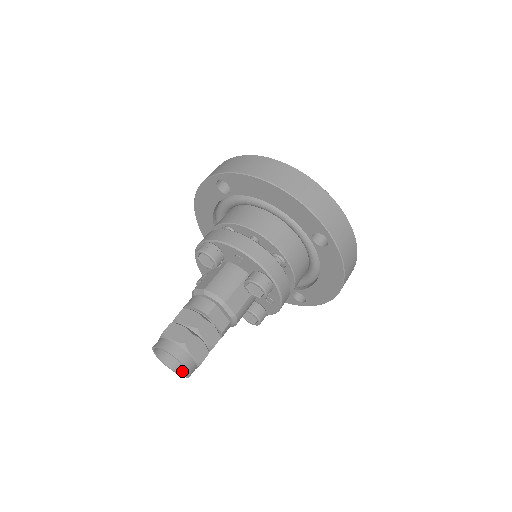
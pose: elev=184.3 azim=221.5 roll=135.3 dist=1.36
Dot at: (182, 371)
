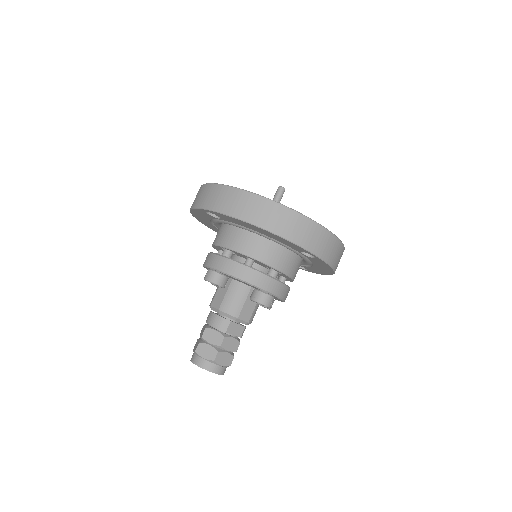
Dot at: occluded
